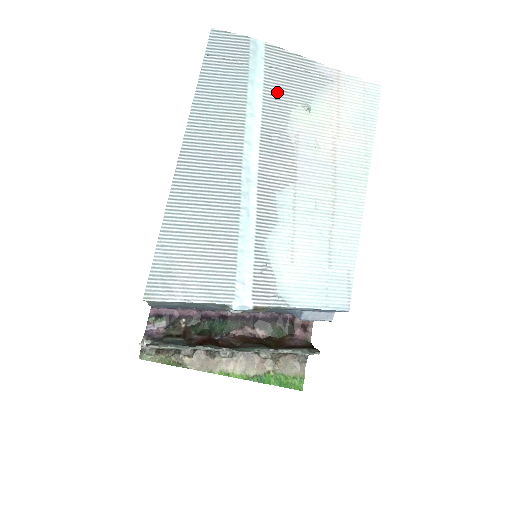
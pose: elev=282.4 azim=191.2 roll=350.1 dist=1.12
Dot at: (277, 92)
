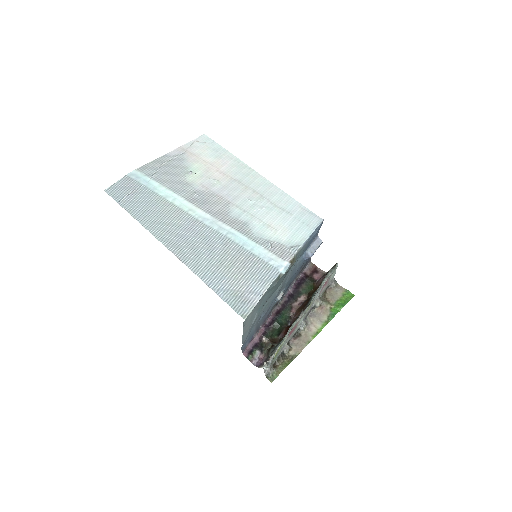
Dot at: (170, 181)
